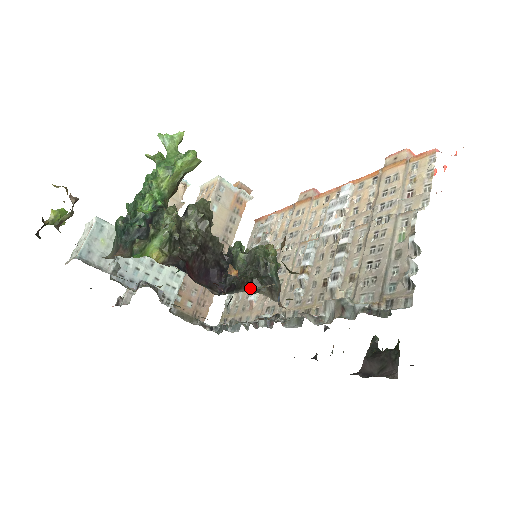
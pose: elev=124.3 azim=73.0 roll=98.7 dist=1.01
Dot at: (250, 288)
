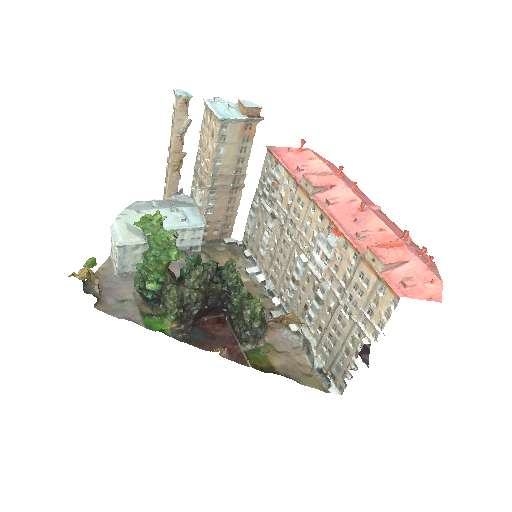
Dot at: (241, 340)
